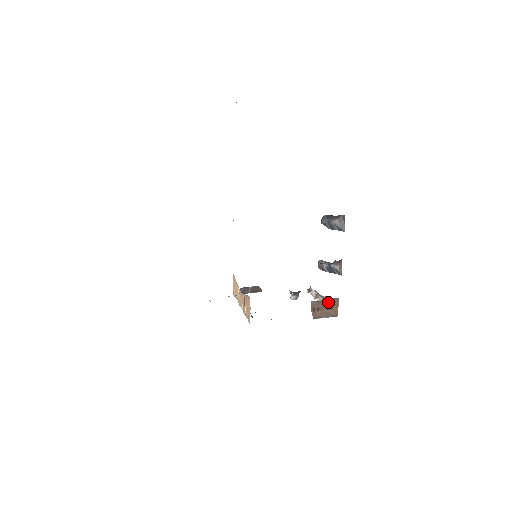
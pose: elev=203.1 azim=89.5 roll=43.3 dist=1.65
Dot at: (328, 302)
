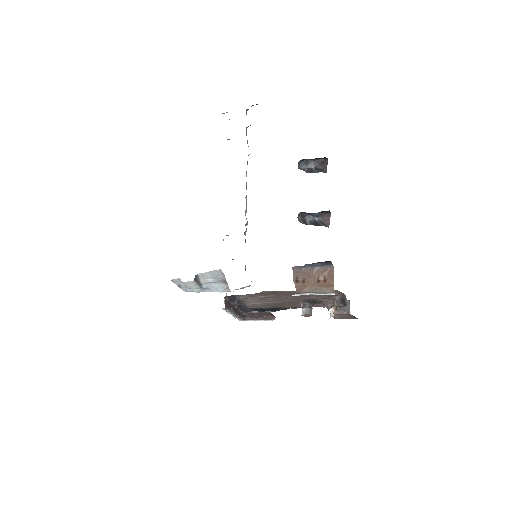
Dot at: (317, 271)
